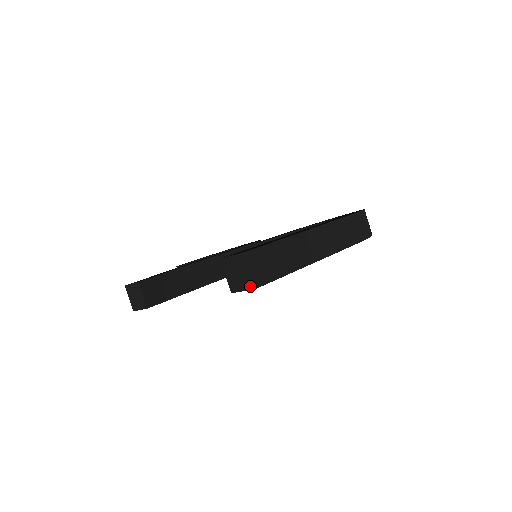
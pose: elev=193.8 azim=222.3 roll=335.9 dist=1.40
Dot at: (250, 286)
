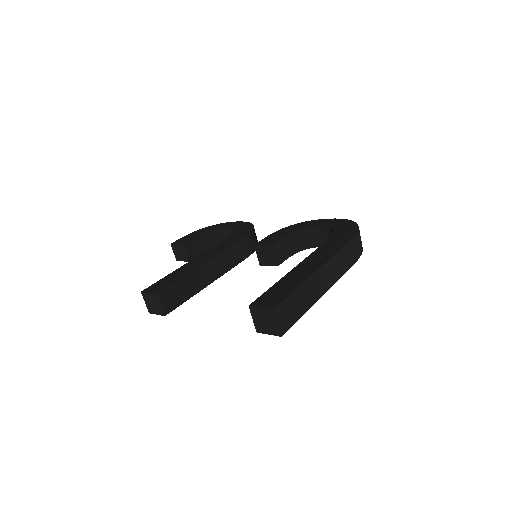
Dot at: (276, 333)
